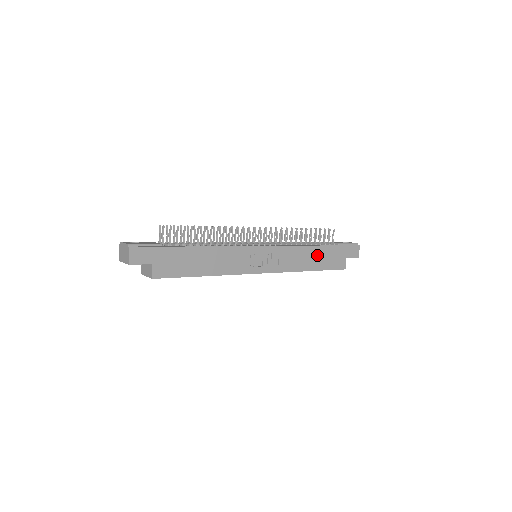
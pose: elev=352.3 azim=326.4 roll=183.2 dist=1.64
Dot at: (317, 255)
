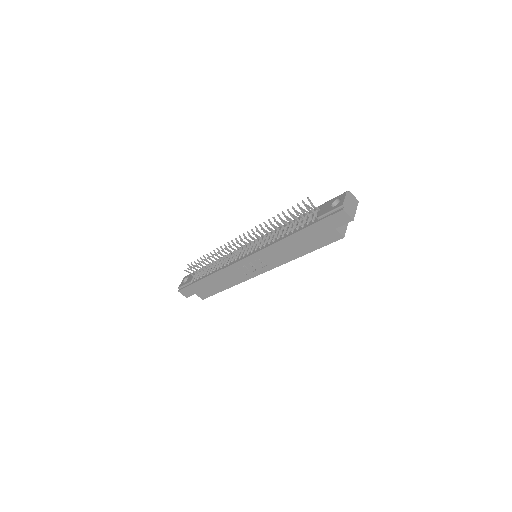
Dot at: (298, 242)
